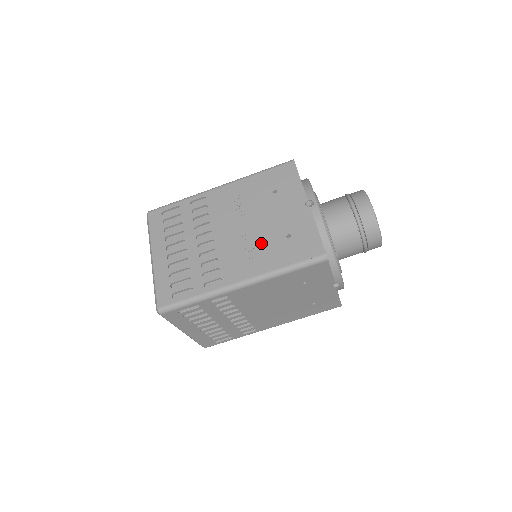
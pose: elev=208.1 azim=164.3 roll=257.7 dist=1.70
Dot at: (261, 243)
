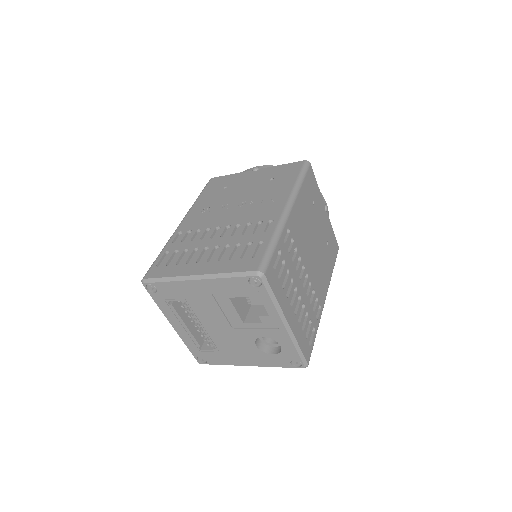
Dot at: (262, 195)
